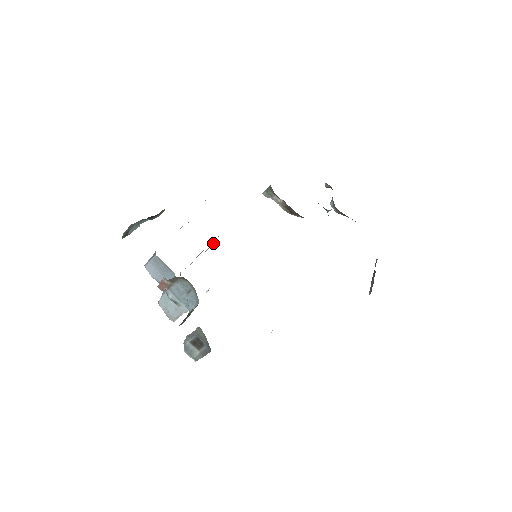
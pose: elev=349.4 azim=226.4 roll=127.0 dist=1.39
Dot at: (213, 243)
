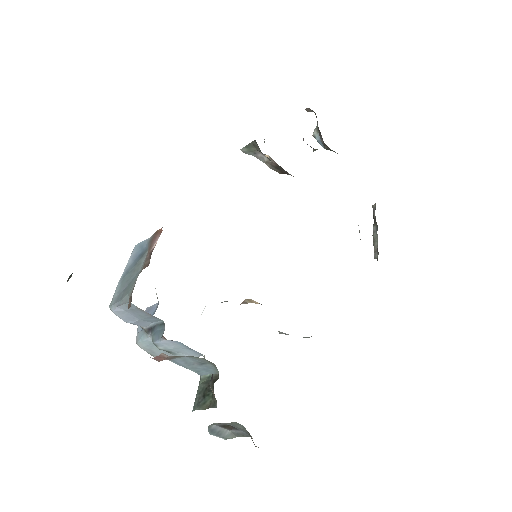
Dot at: occluded
